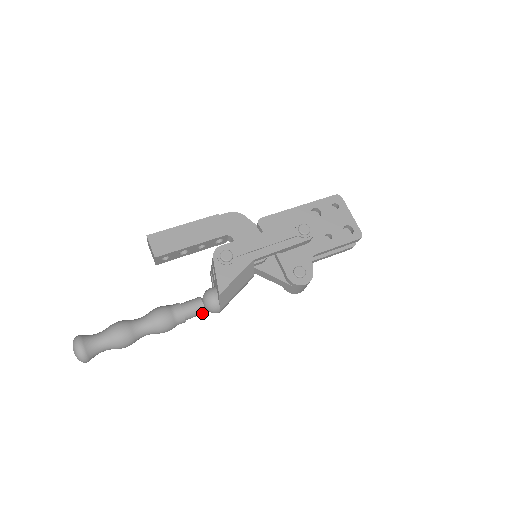
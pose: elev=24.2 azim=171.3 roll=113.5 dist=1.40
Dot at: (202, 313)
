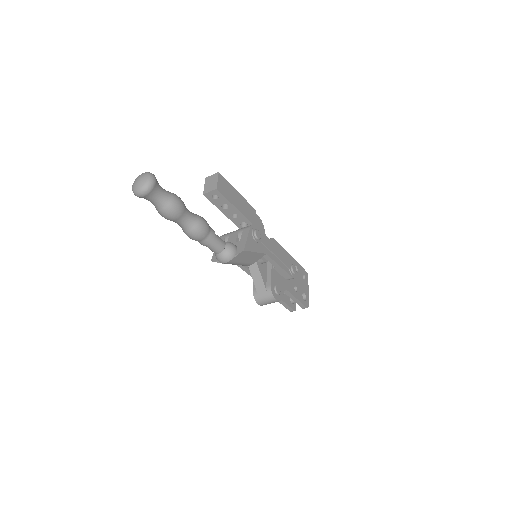
Dot at: (217, 251)
